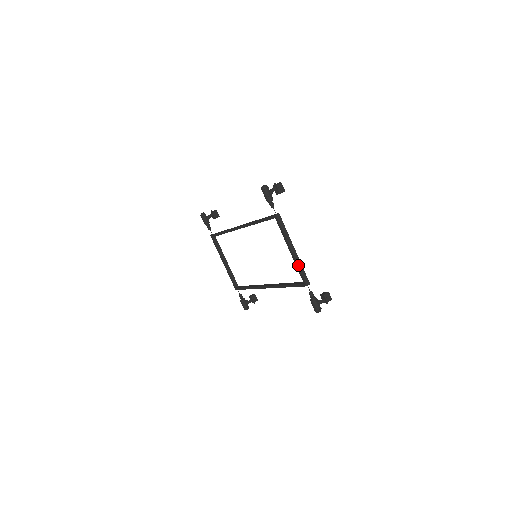
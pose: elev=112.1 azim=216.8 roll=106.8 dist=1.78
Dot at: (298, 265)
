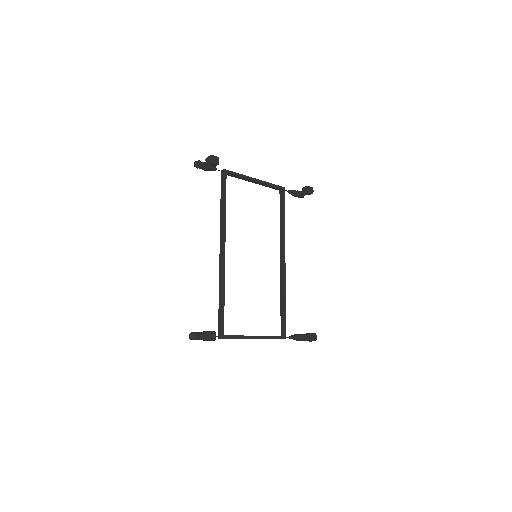
Dot at: occluded
